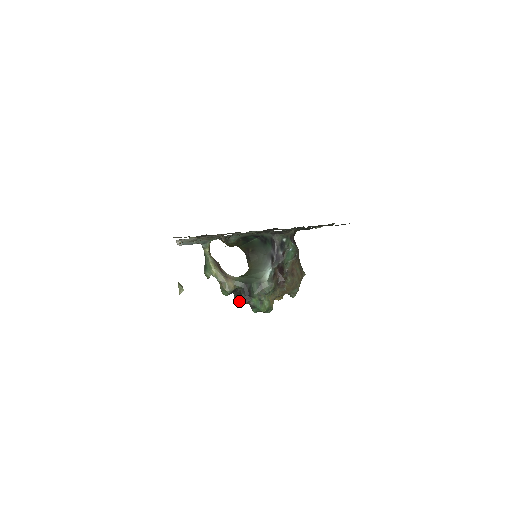
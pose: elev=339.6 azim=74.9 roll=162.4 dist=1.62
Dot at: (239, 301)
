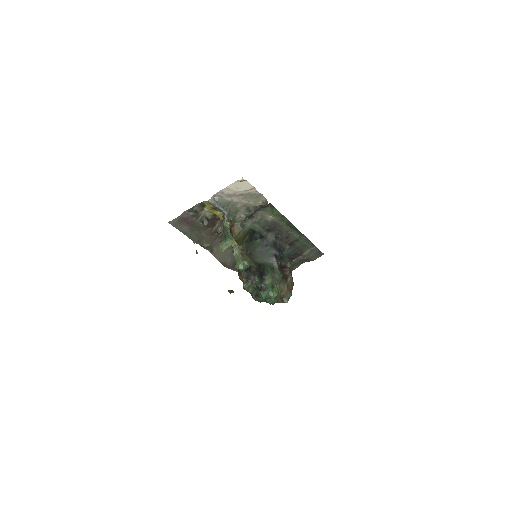
Dot at: (250, 282)
